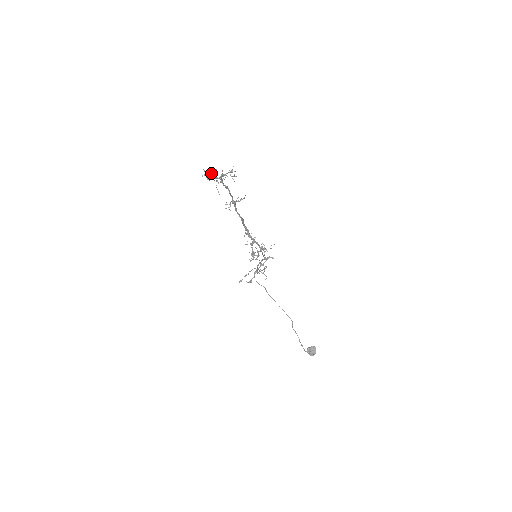
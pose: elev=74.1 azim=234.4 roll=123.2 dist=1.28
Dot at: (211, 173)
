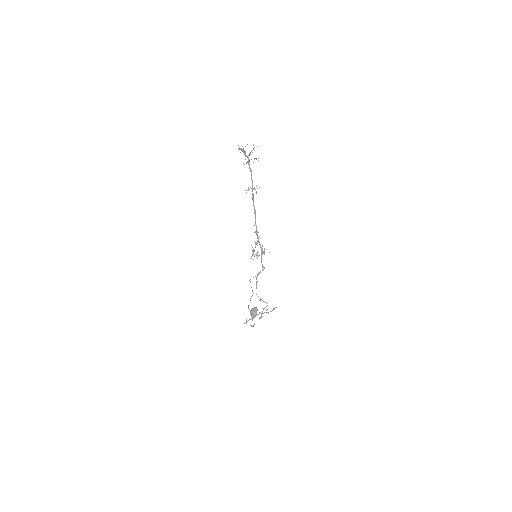
Dot at: occluded
